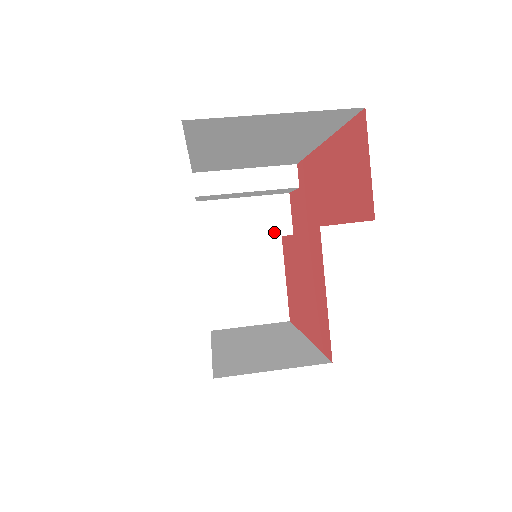
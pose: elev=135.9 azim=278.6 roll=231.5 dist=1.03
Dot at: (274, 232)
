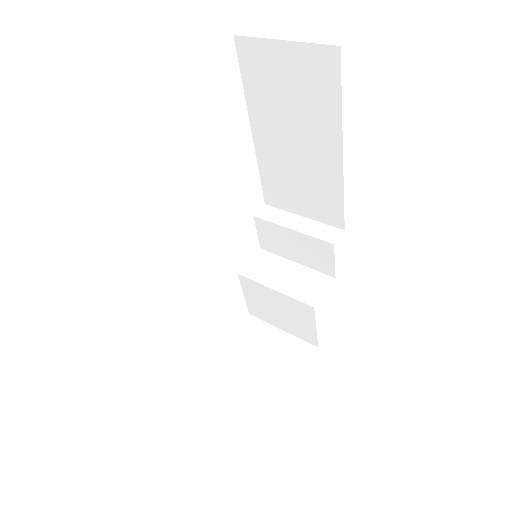
Dot at: (300, 297)
